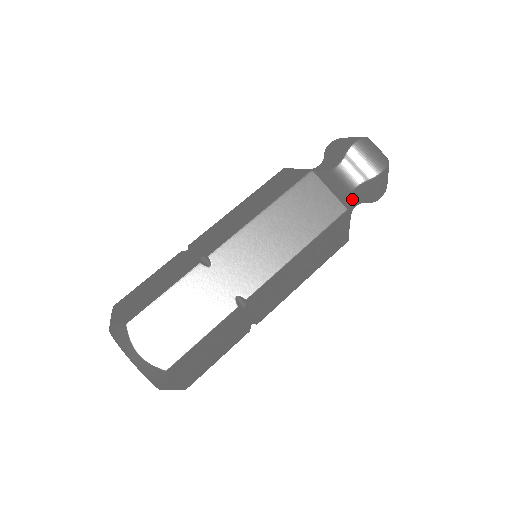
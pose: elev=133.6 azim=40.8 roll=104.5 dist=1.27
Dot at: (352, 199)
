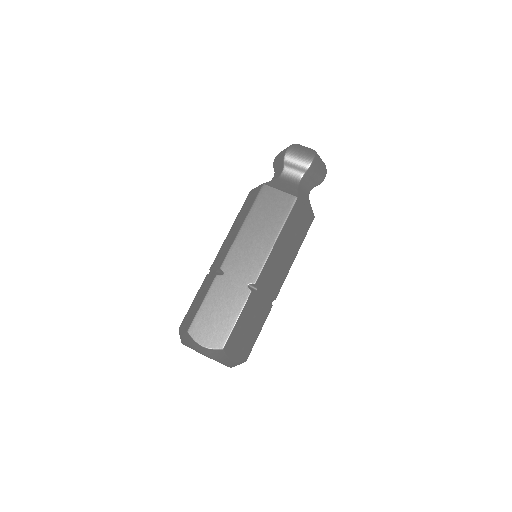
Dot at: (303, 189)
